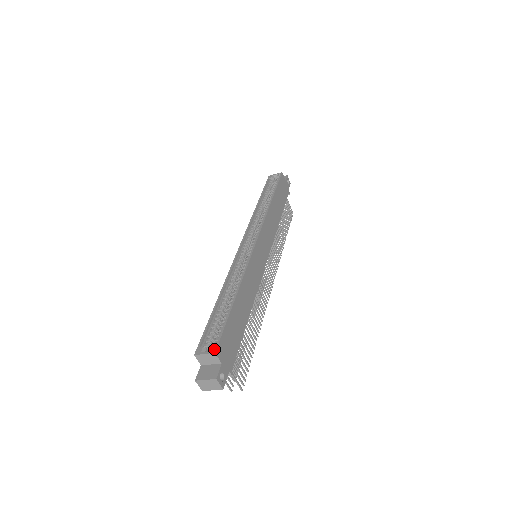
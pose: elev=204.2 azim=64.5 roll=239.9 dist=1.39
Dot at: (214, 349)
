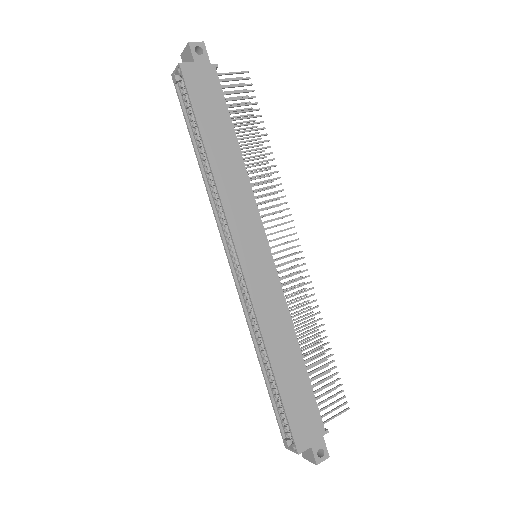
Dot at: (295, 445)
